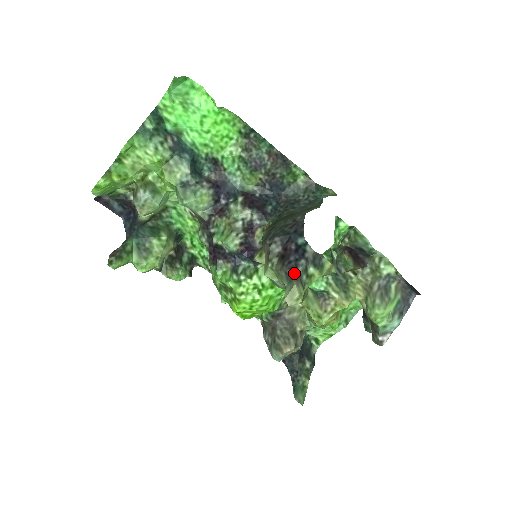
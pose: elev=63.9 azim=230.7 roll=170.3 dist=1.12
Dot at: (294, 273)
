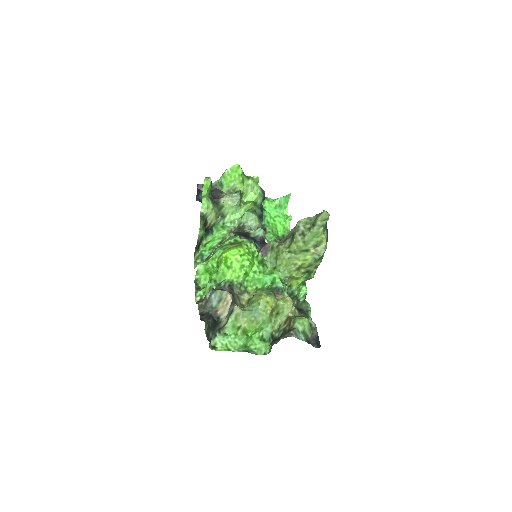
Dot at: occluded
